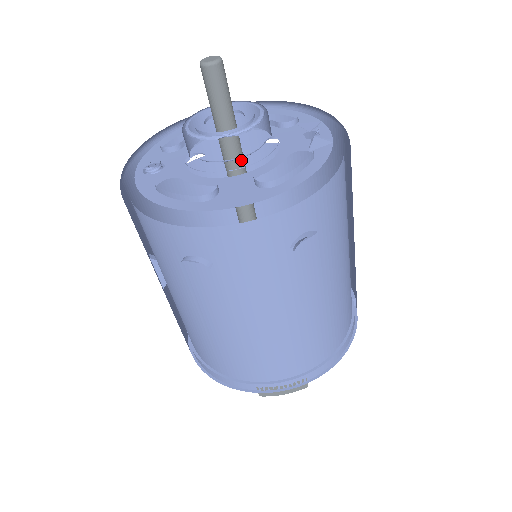
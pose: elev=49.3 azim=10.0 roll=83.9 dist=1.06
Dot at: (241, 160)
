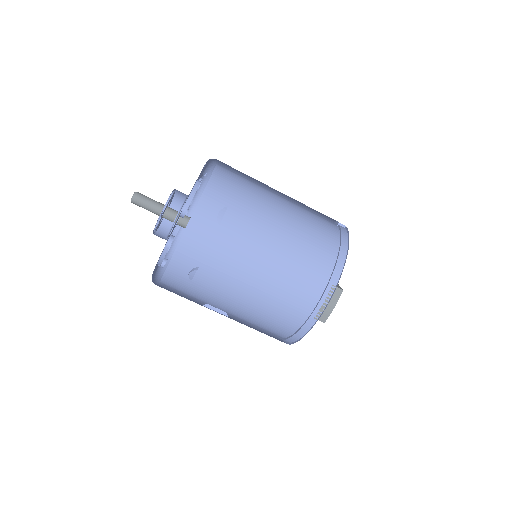
Dot at: (189, 219)
